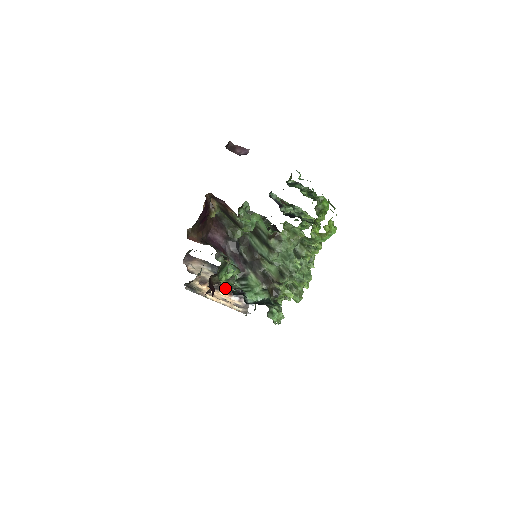
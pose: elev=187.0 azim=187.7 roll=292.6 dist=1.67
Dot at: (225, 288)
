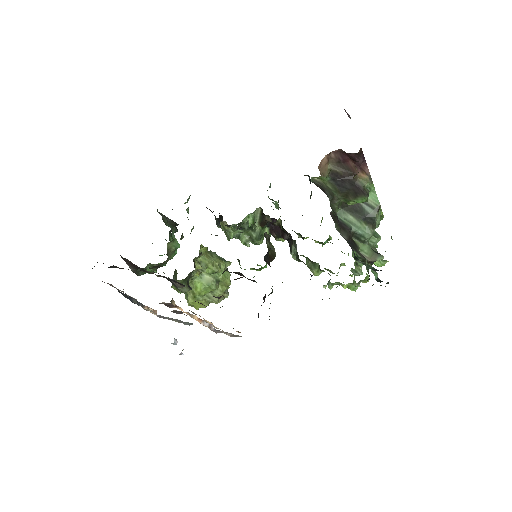
Dot at: occluded
